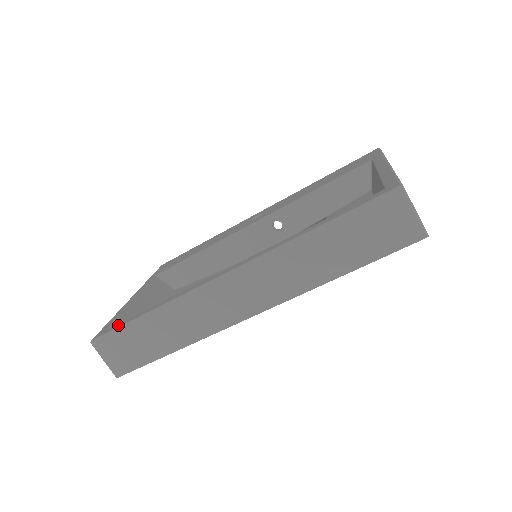
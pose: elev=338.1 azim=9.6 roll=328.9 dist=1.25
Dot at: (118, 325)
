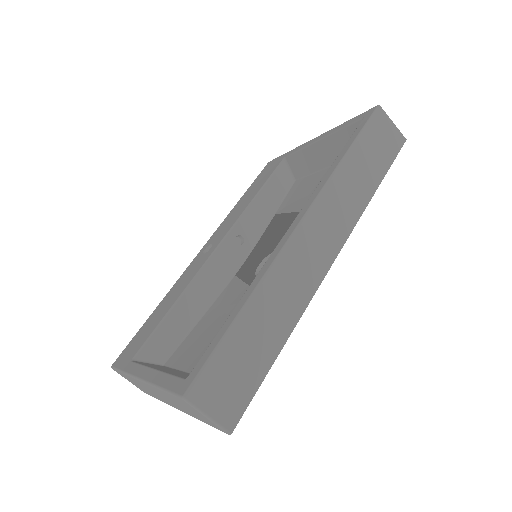
Dot at: (207, 353)
